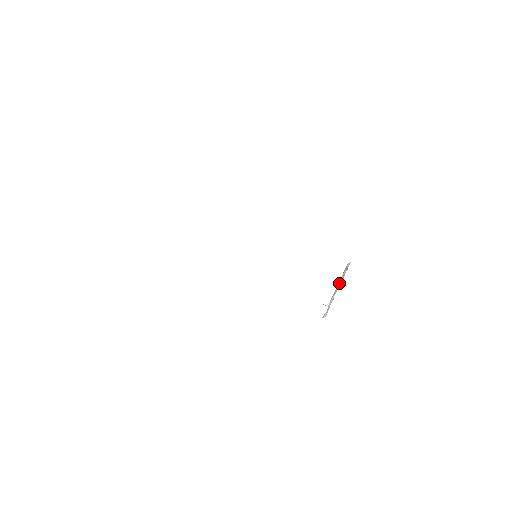
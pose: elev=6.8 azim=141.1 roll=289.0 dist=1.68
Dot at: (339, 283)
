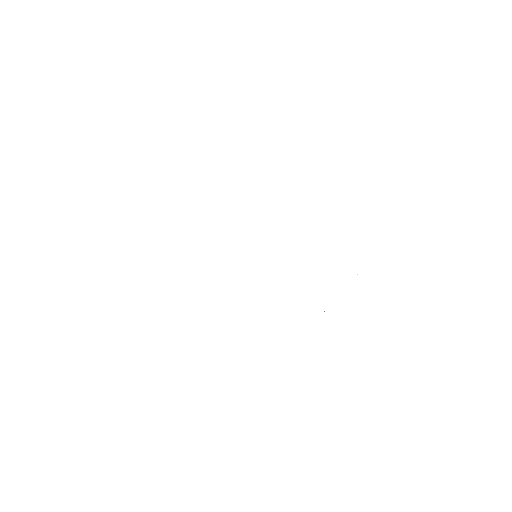
Dot at: occluded
